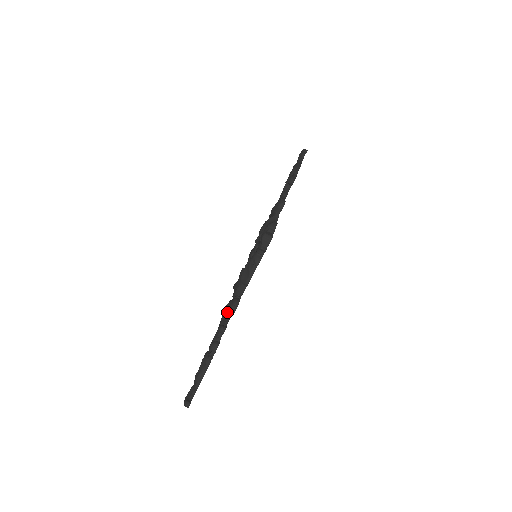
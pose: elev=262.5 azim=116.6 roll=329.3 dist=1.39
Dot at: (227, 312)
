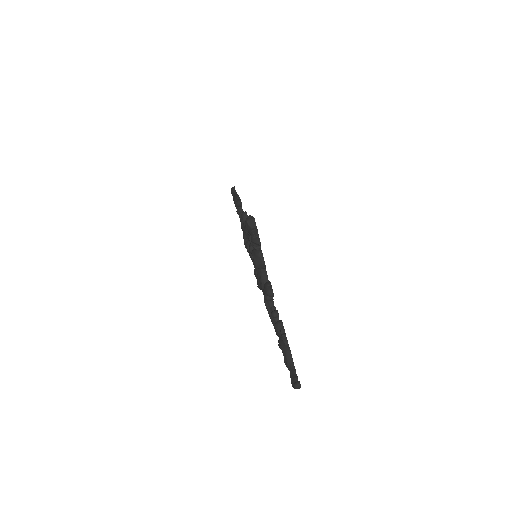
Dot at: (268, 304)
